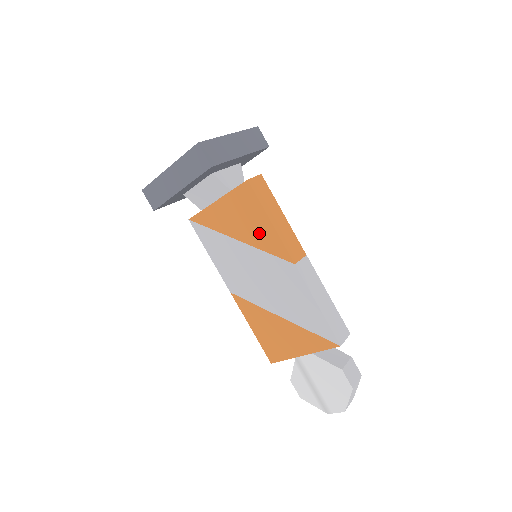
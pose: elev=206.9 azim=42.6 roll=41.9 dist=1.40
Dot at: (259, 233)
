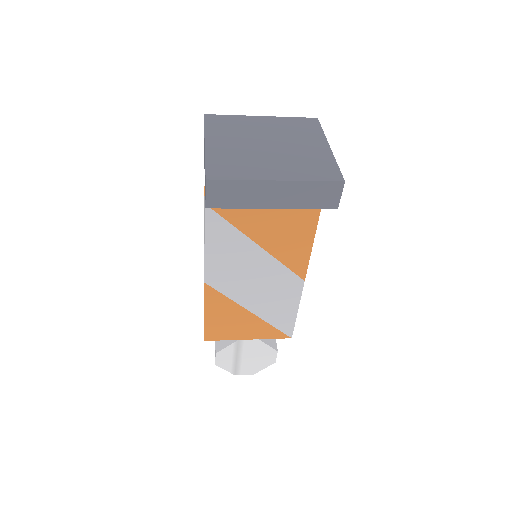
Dot at: (291, 249)
